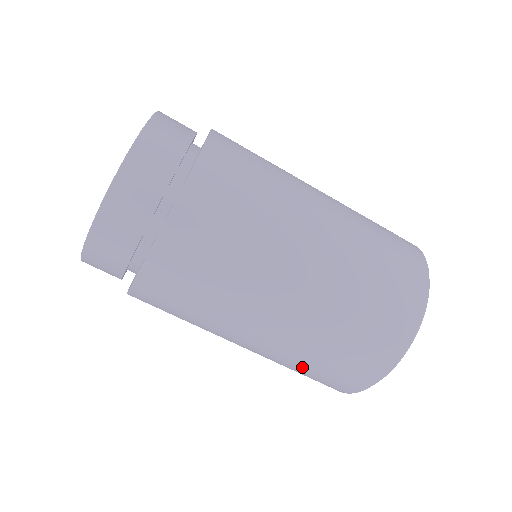
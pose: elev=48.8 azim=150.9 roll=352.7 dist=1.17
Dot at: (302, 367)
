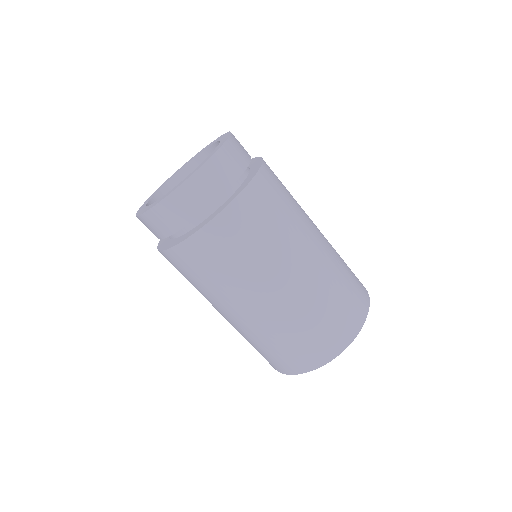
Dot at: (266, 344)
